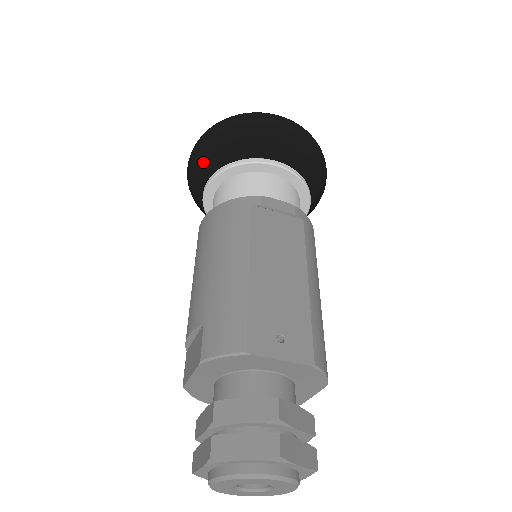
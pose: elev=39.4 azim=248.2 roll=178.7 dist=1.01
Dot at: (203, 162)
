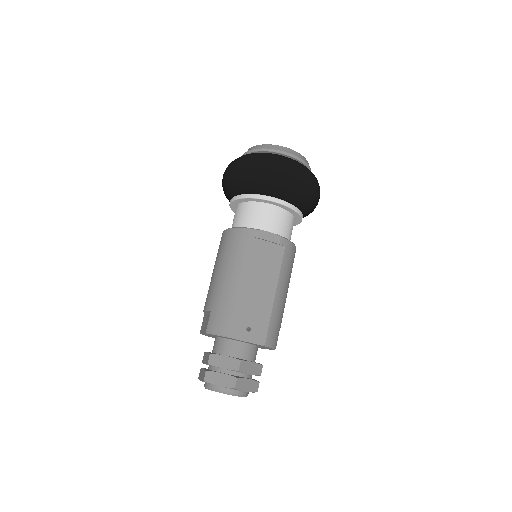
Dot at: (230, 186)
